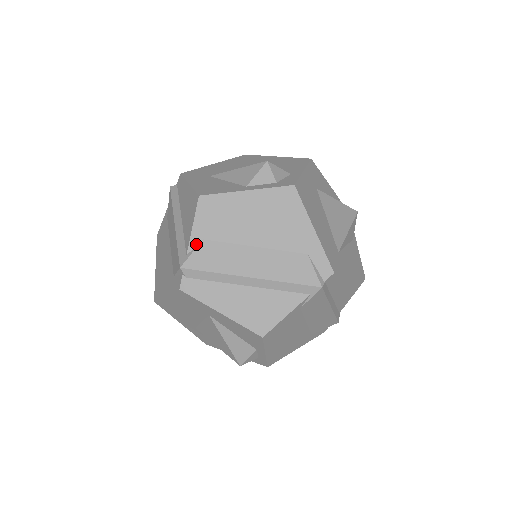
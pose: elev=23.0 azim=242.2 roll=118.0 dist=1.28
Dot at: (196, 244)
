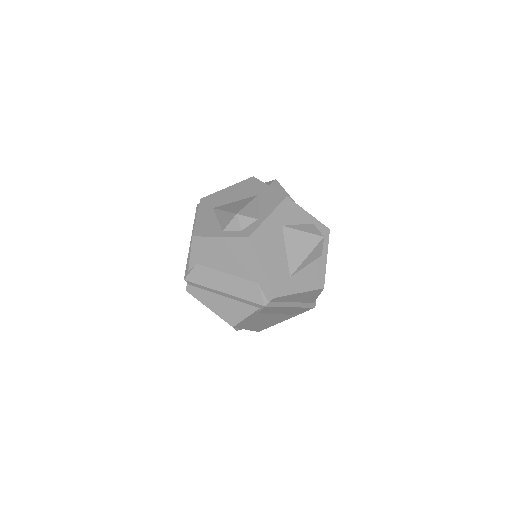
Dot at: (193, 266)
